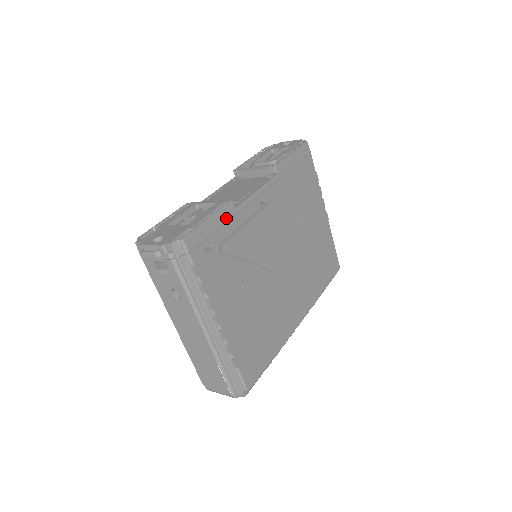
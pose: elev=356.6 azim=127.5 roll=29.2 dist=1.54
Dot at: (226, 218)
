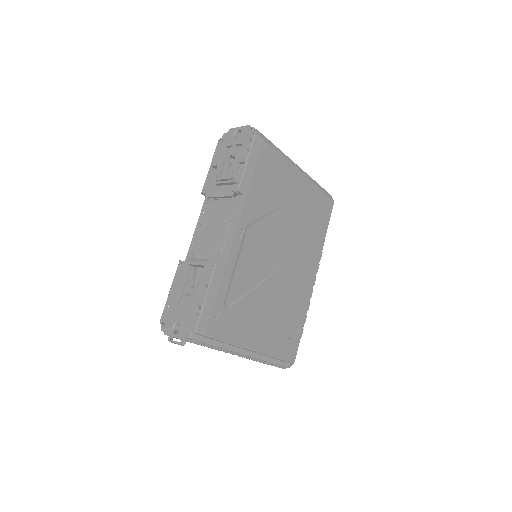
Dot at: (218, 281)
